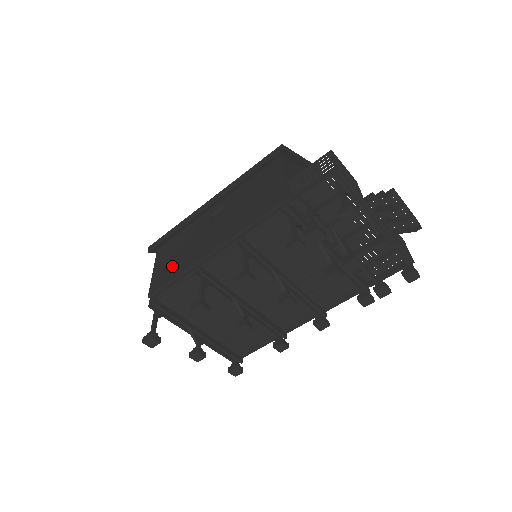
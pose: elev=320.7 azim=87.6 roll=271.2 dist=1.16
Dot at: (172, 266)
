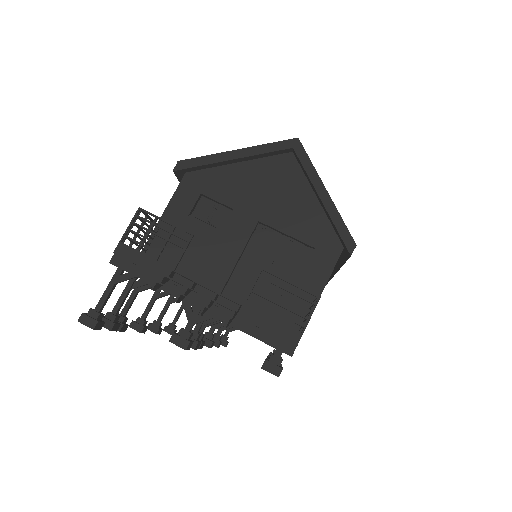
Dot at: occluded
